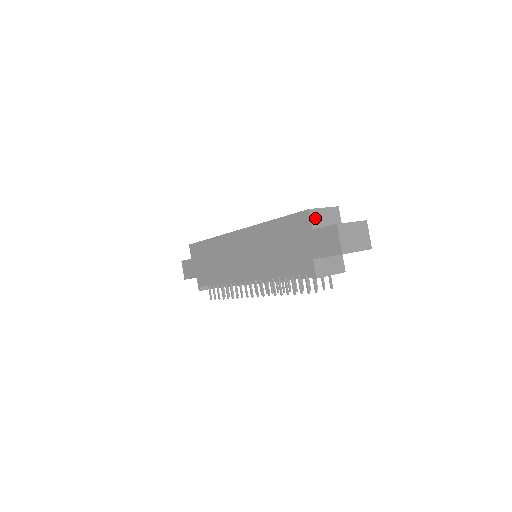
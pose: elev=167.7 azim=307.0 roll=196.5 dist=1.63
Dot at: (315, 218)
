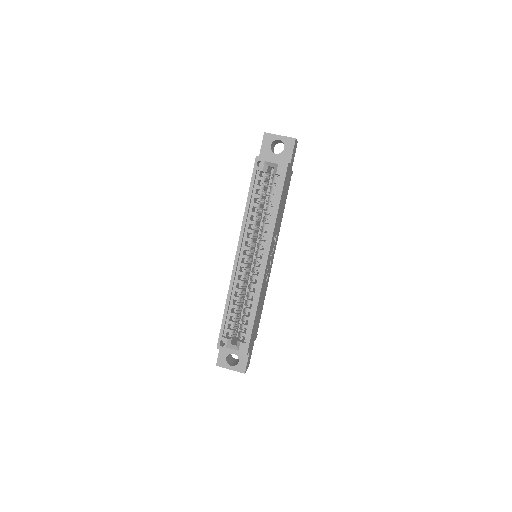
Dot at: occluded
